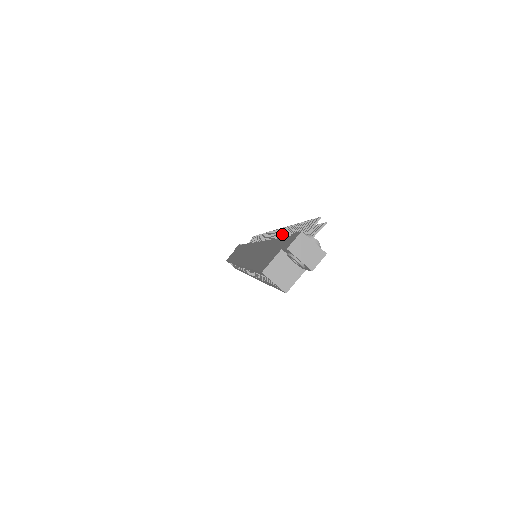
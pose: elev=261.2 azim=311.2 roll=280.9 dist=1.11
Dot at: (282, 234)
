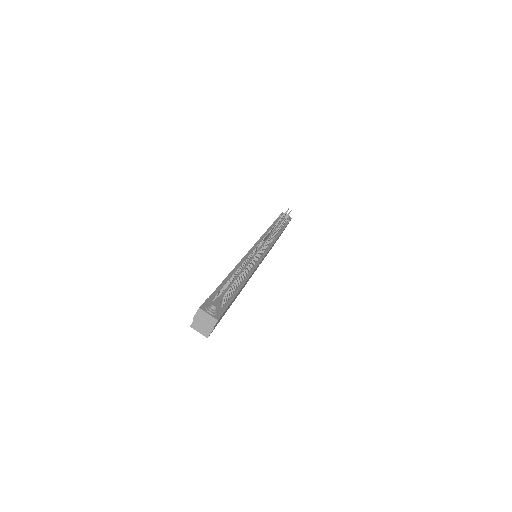
Dot at: occluded
